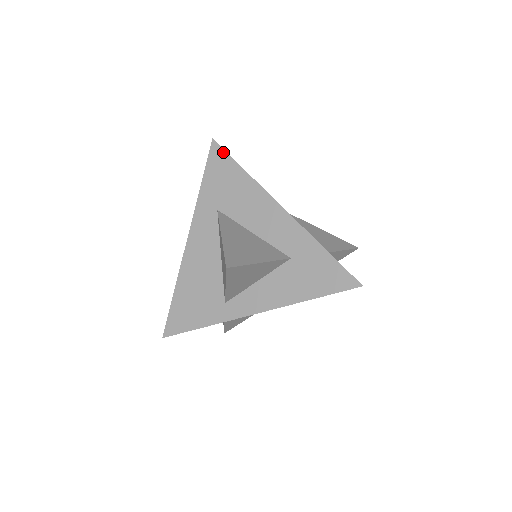
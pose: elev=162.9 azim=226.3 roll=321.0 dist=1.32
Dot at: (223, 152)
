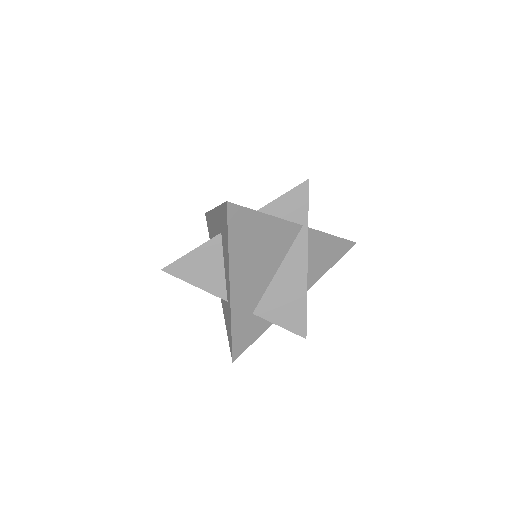
Dot at: (206, 214)
